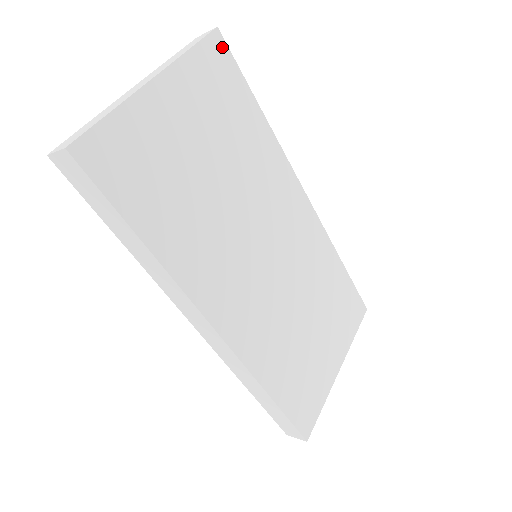
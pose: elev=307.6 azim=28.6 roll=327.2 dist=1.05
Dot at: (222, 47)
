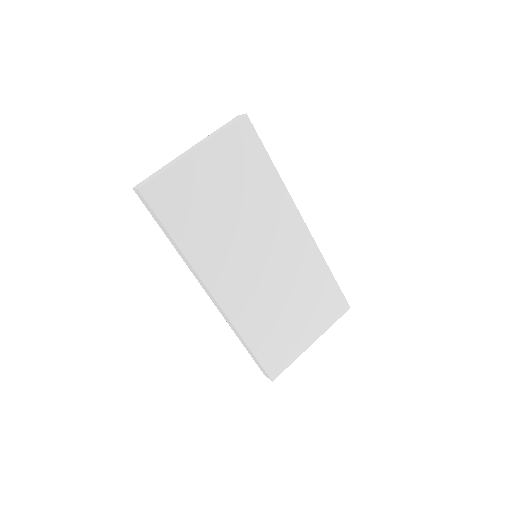
Dot at: (248, 126)
